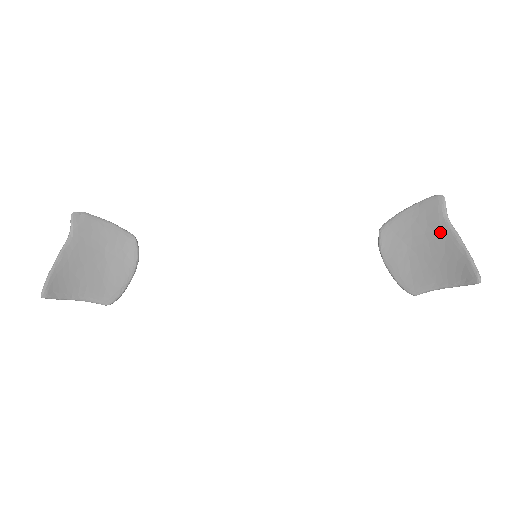
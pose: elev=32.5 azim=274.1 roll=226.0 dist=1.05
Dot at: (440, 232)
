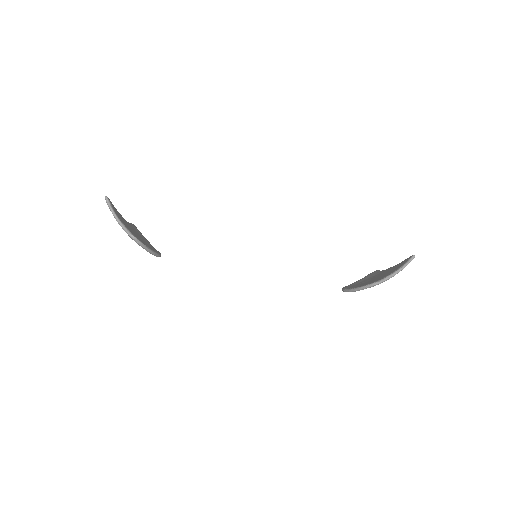
Dot at: (382, 272)
